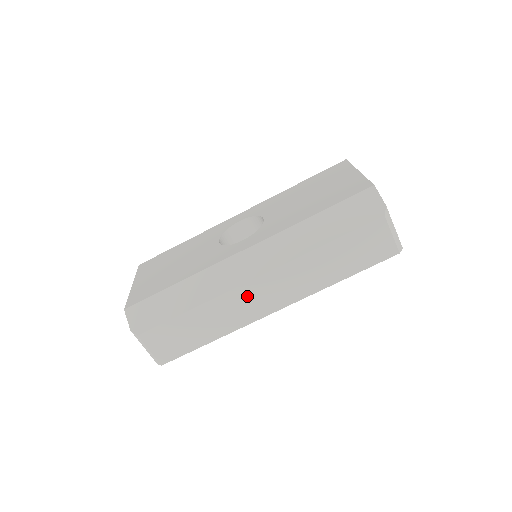
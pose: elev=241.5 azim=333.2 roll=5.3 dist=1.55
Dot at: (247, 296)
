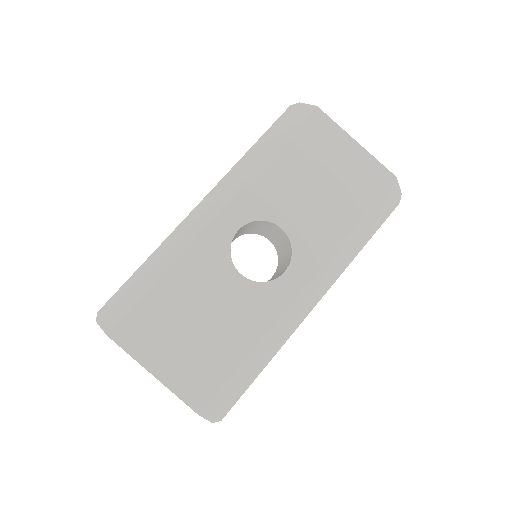
Dot at: occluded
